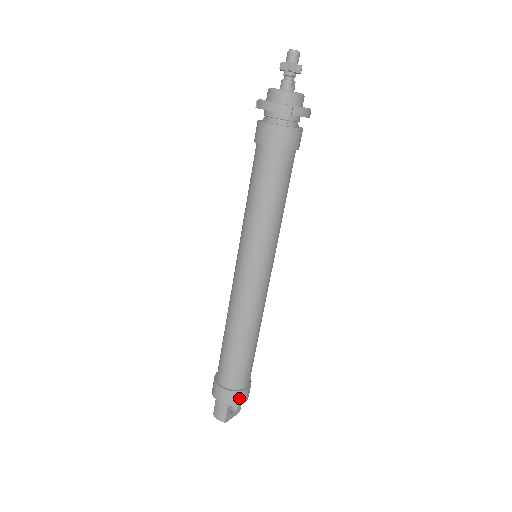
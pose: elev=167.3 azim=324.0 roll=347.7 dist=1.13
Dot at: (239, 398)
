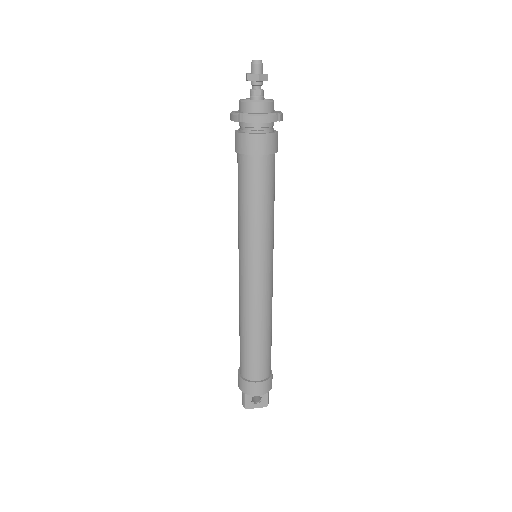
Dot at: (250, 388)
